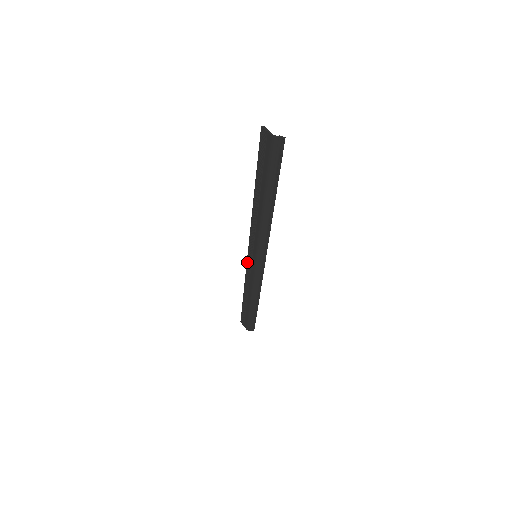
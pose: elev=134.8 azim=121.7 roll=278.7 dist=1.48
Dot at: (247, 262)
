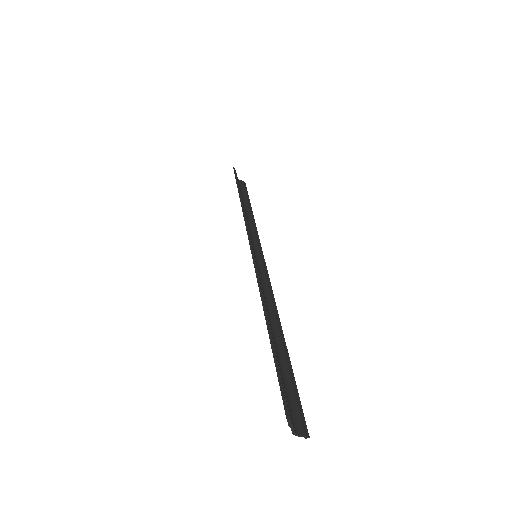
Dot at: (247, 232)
